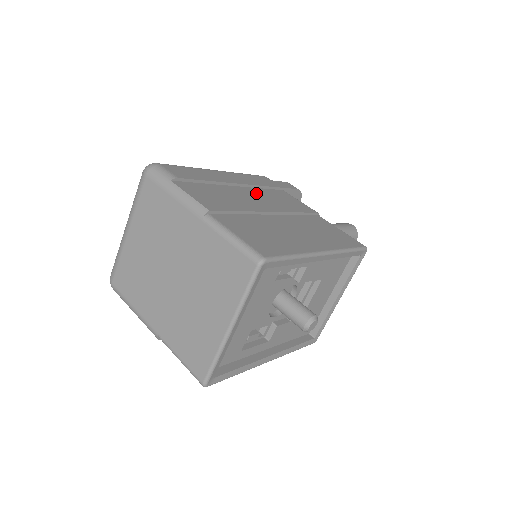
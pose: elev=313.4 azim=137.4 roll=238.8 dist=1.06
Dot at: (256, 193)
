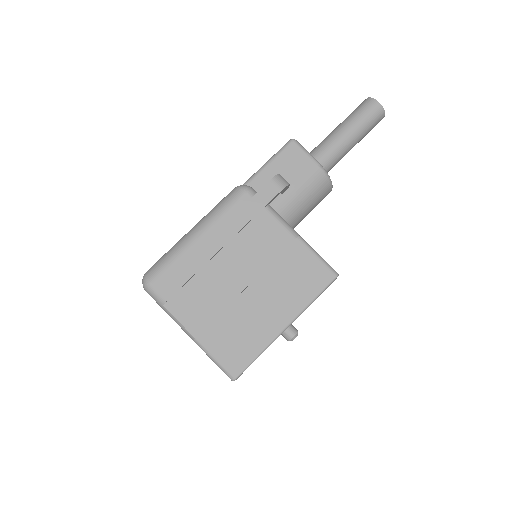
Dot at: (234, 253)
